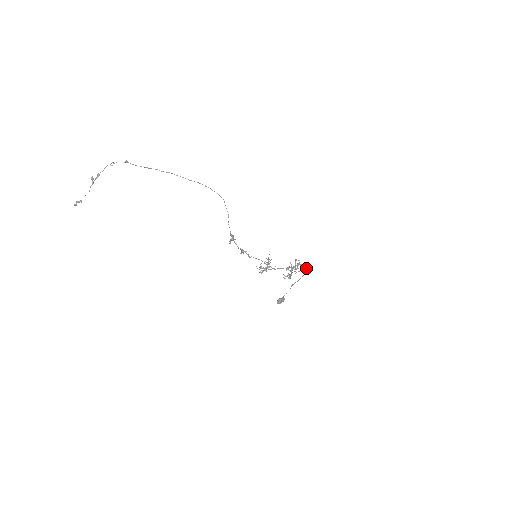
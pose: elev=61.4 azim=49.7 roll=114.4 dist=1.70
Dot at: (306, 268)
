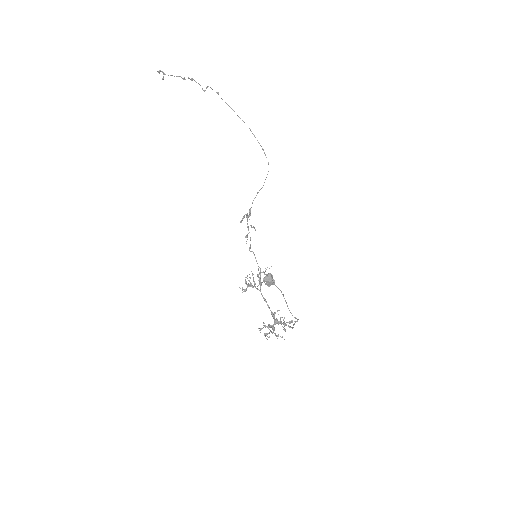
Dot at: occluded
